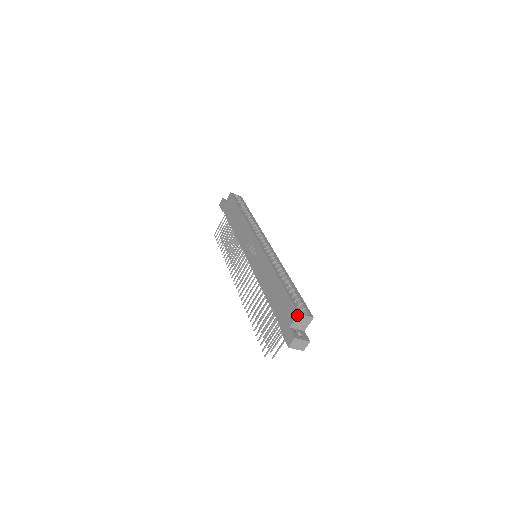
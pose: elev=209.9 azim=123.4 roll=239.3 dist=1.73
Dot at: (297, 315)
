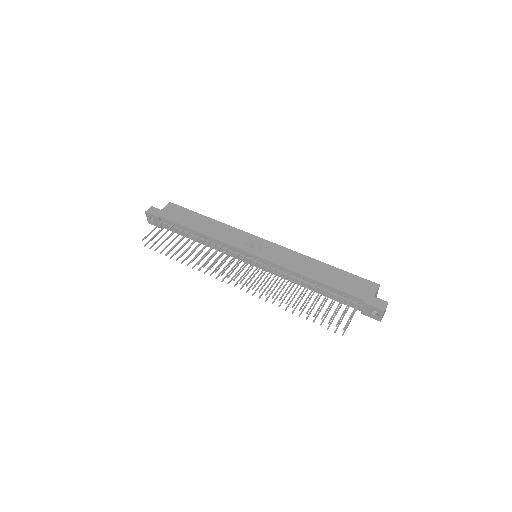
Dot at: (379, 286)
